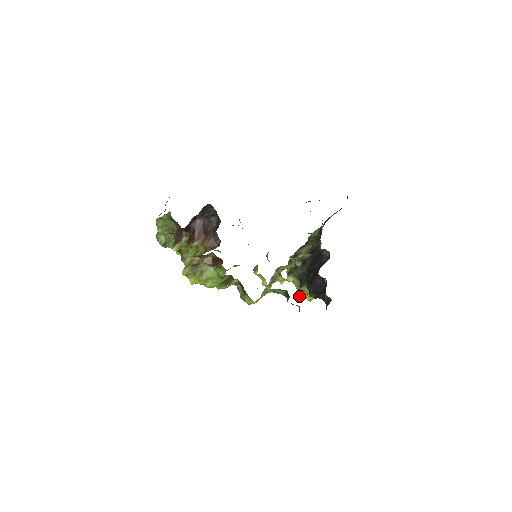
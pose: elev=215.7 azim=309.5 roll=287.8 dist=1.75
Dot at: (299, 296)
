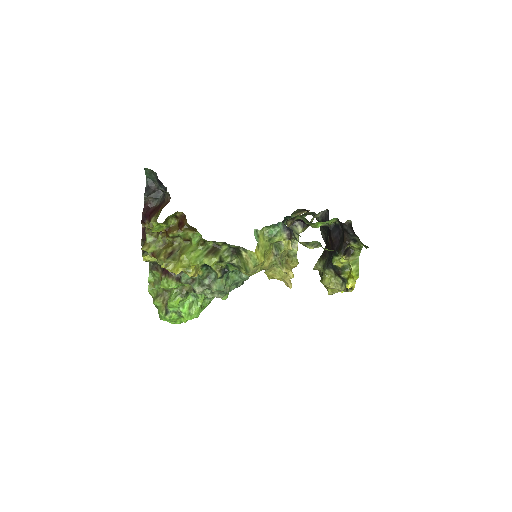
Dot at: (346, 285)
